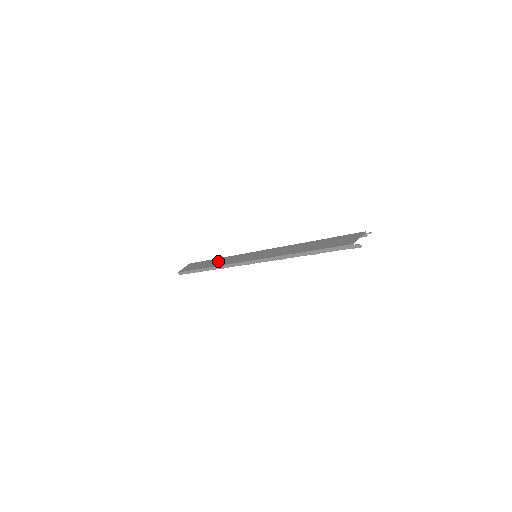
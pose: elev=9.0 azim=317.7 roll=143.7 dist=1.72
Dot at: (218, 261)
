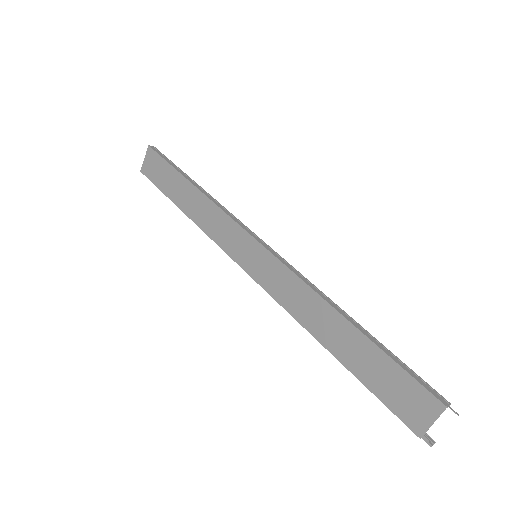
Dot at: (195, 204)
